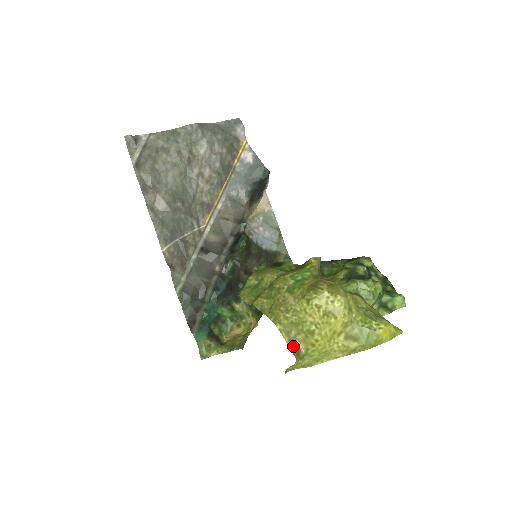
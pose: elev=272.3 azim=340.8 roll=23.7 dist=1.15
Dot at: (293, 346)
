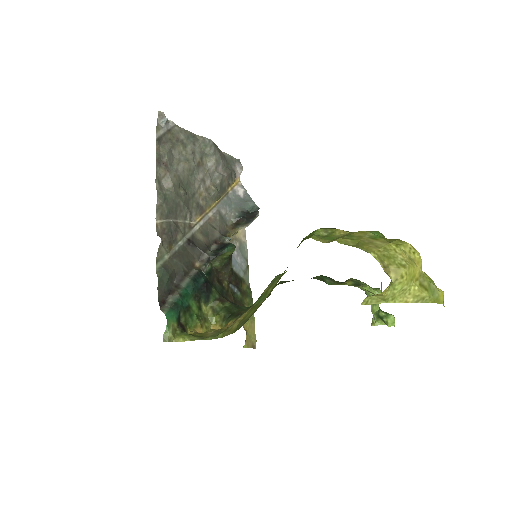
Dot at: (386, 272)
